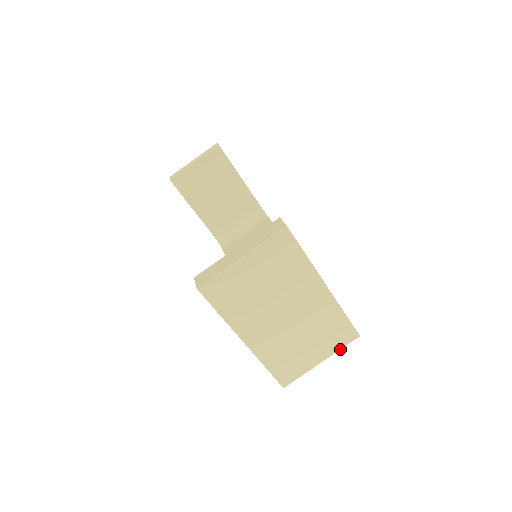
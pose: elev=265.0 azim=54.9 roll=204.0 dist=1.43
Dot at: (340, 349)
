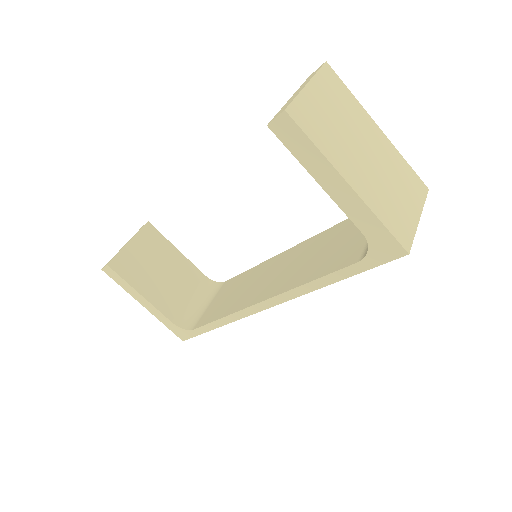
Dot at: occluded
